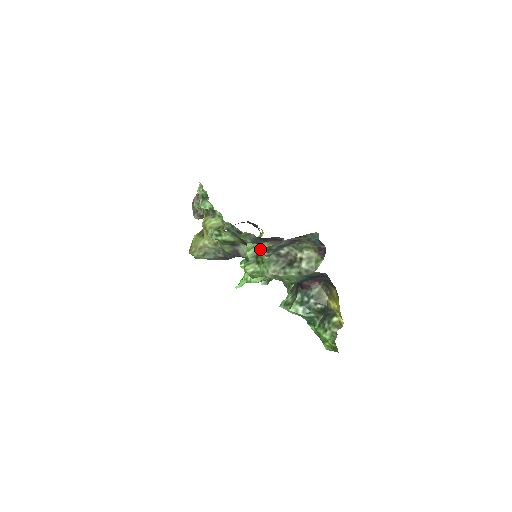
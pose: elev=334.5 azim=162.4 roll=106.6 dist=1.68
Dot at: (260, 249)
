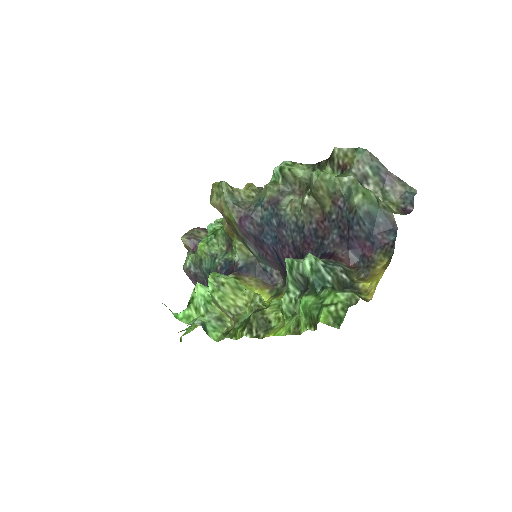
Dot at: (364, 152)
